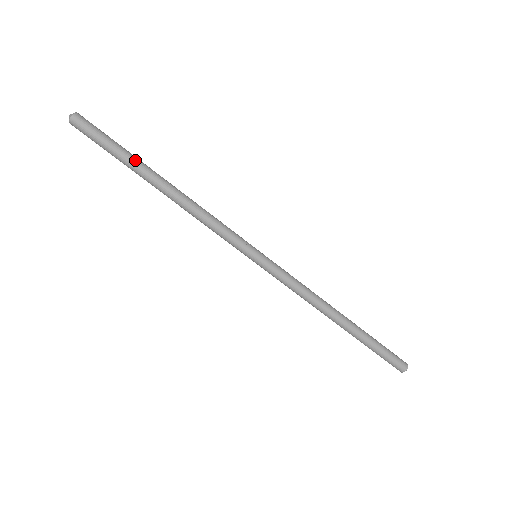
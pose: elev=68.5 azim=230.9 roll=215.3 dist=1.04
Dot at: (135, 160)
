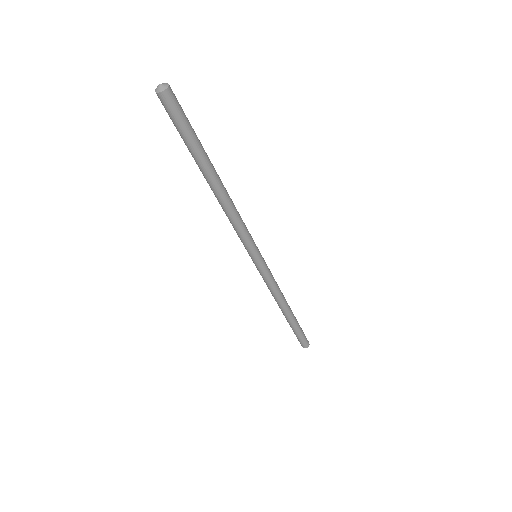
Dot at: occluded
